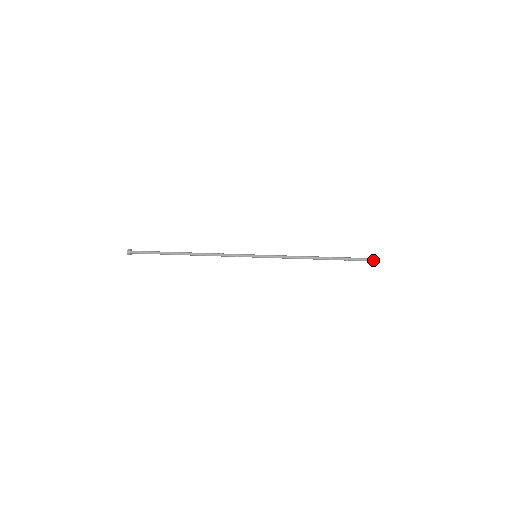
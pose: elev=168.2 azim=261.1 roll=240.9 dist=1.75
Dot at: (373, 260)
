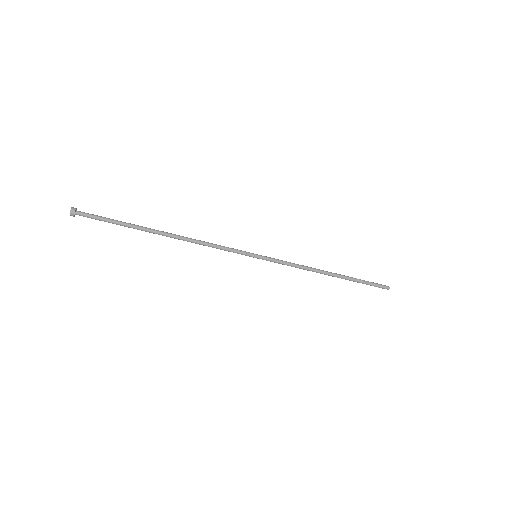
Dot at: (384, 285)
